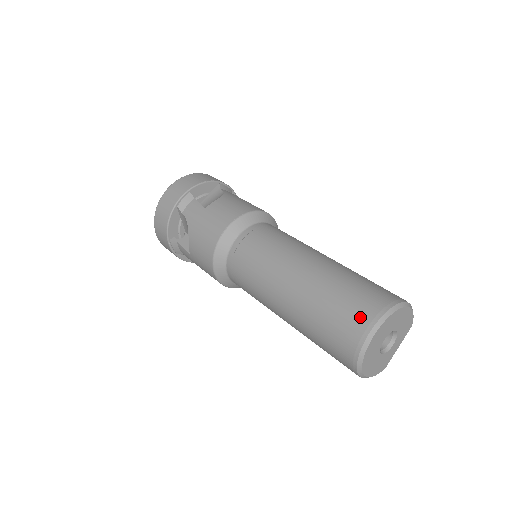
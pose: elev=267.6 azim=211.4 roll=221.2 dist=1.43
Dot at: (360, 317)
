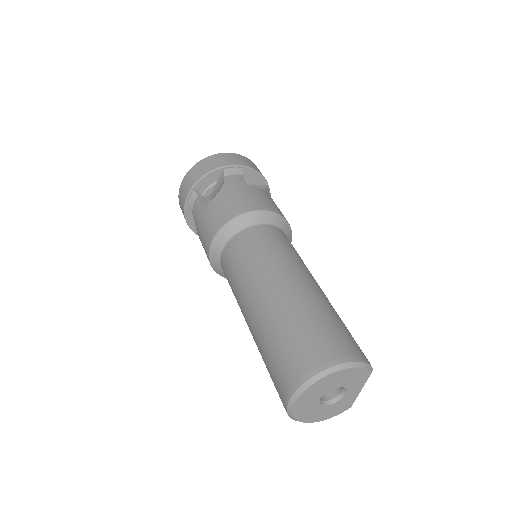
Dot at: (284, 381)
